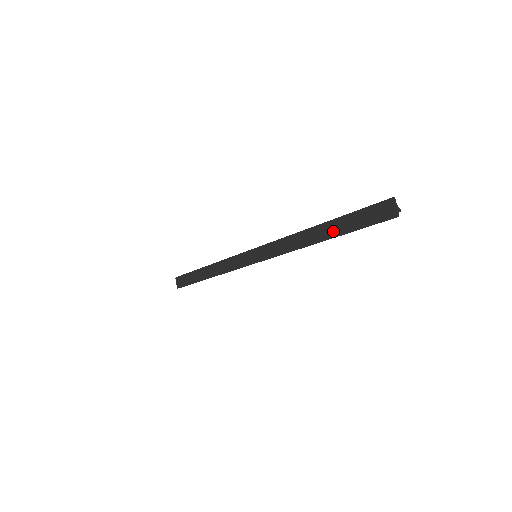
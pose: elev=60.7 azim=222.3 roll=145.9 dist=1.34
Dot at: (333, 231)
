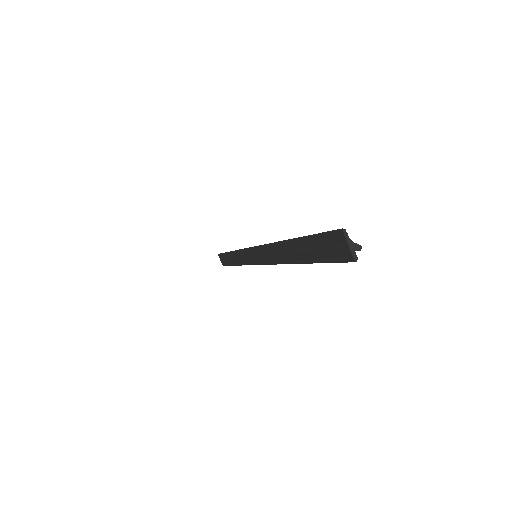
Dot at: (300, 255)
